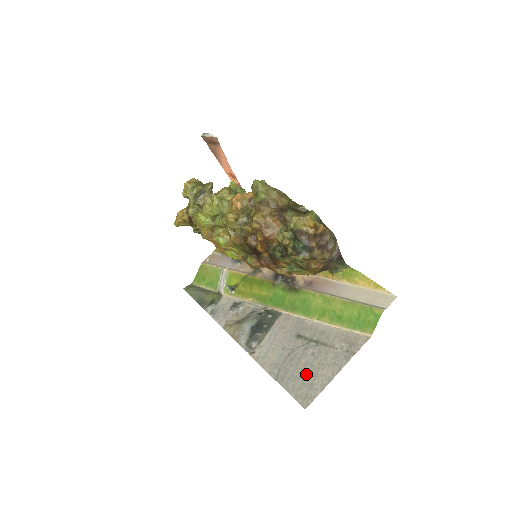
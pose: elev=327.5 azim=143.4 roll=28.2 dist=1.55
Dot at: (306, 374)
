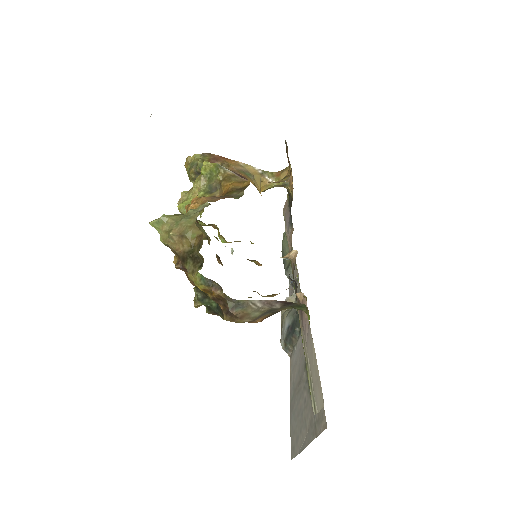
Dot at: (298, 421)
